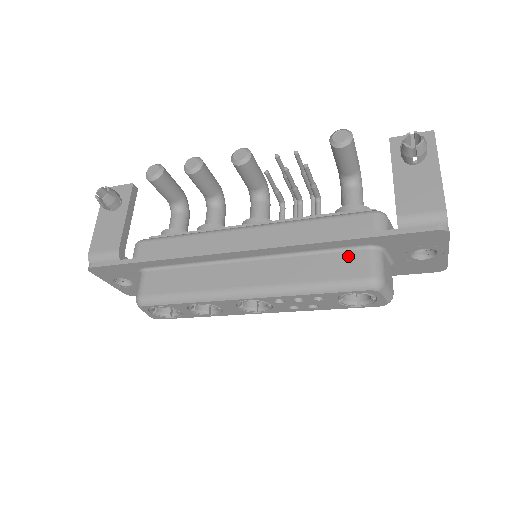
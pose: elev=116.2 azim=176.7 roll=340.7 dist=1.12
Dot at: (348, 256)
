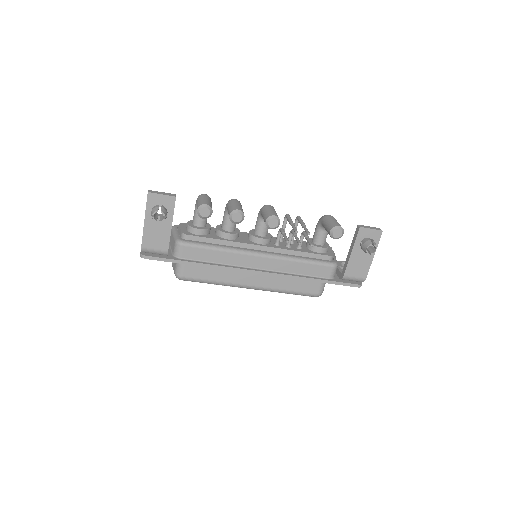
Dot at: (311, 282)
